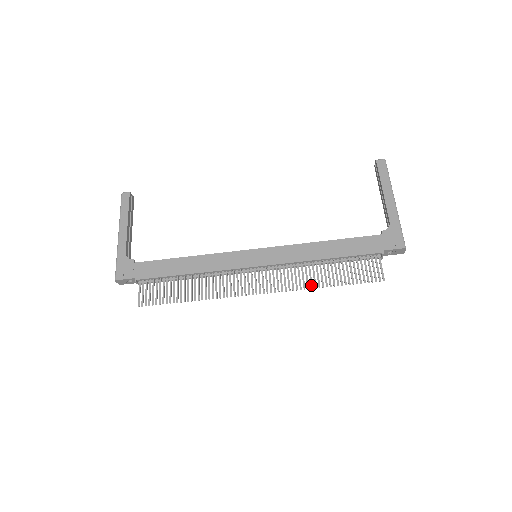
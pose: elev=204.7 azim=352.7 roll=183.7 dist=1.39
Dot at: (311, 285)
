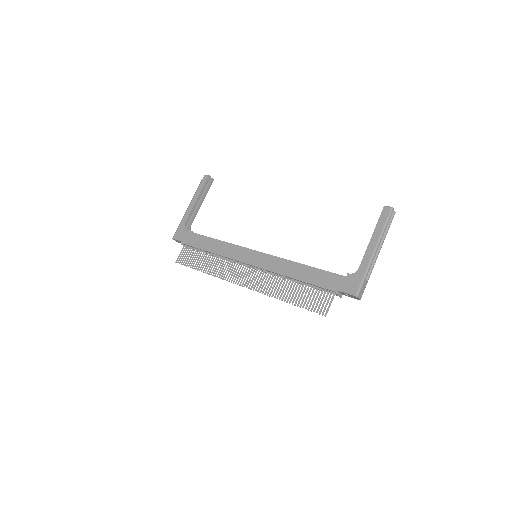
Dot at: (275, 295)
